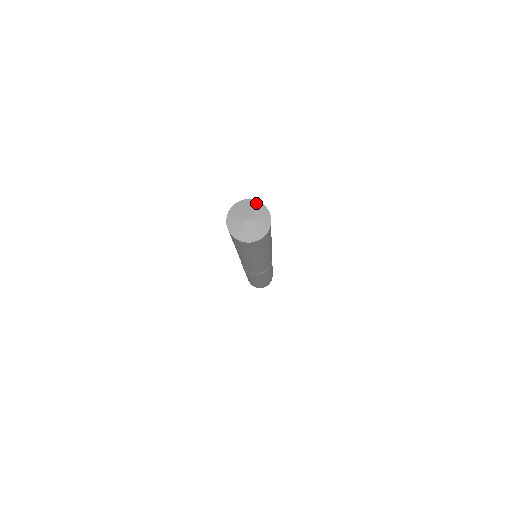
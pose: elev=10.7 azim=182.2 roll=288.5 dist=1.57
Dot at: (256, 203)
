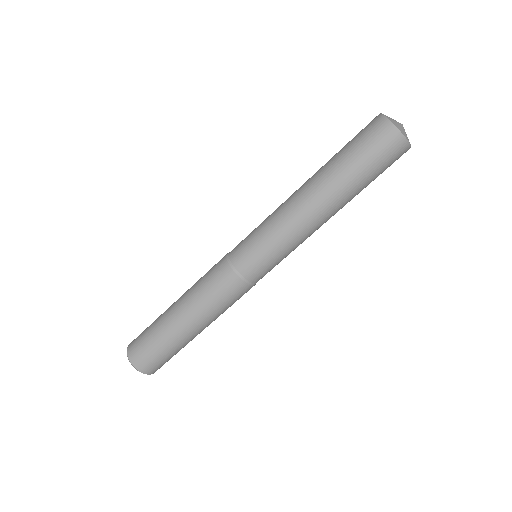
Dot at: occluded
